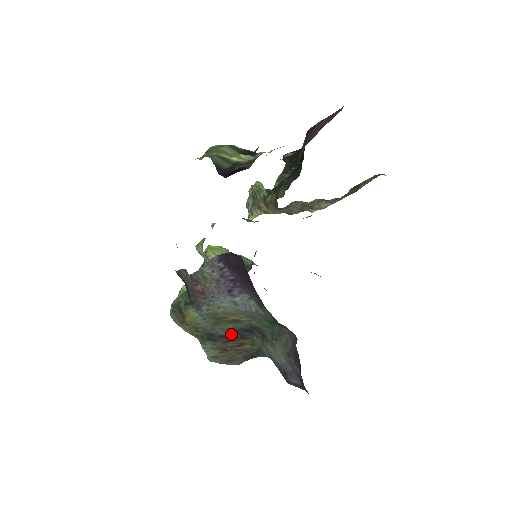
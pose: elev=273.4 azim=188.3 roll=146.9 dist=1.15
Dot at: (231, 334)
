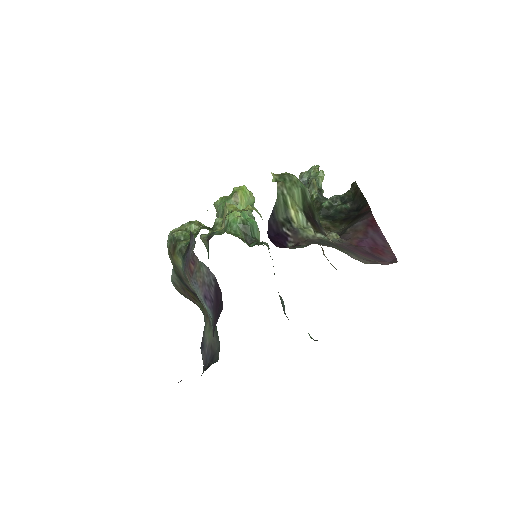
Dot at: (193, 292)
